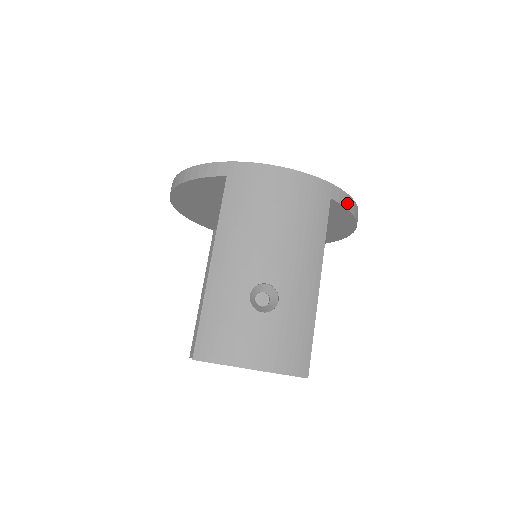
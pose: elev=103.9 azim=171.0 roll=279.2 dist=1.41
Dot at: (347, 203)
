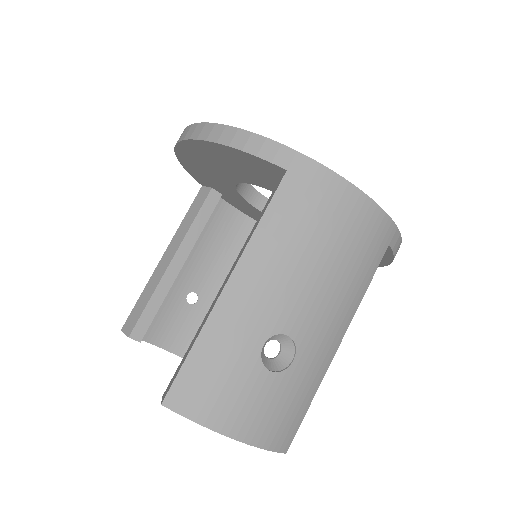
Dot at: (396, 250)
